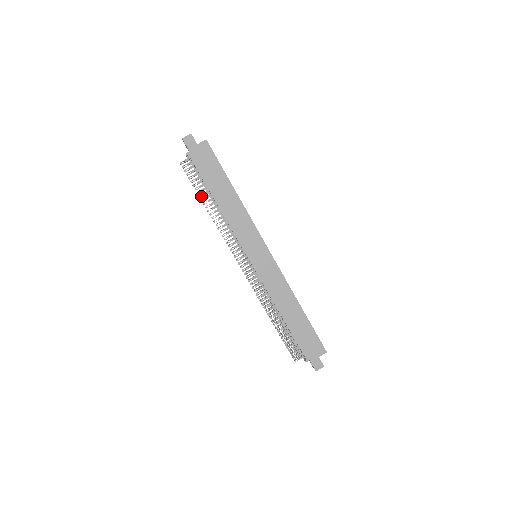
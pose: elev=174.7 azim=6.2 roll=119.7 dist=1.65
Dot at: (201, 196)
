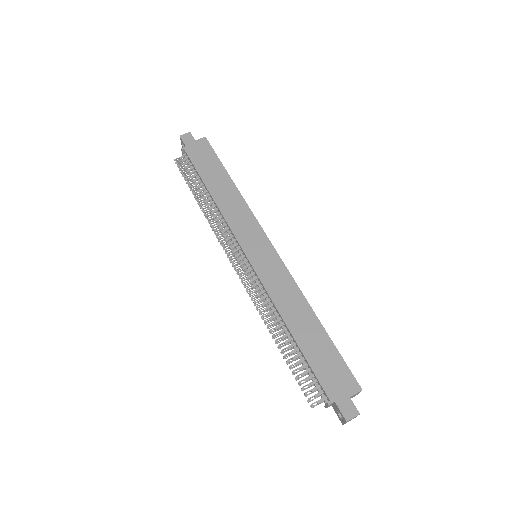
Dot at: (193, 190)
